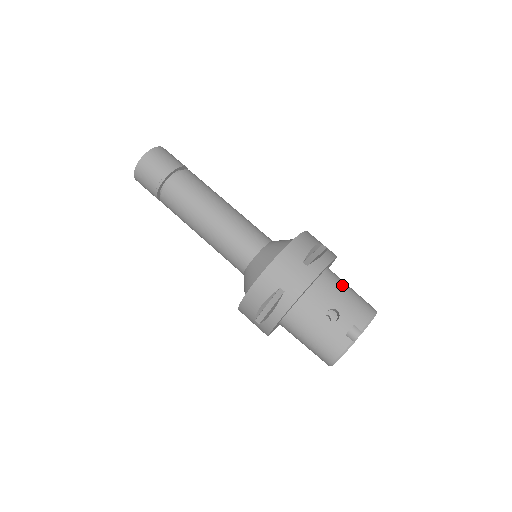
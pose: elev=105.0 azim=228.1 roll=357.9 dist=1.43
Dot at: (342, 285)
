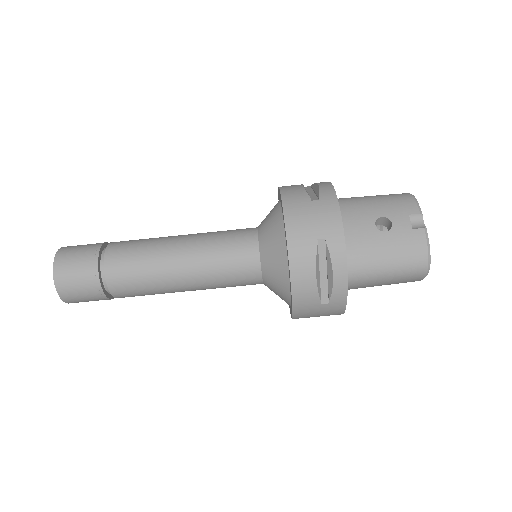
Dot at: (359, 198)
